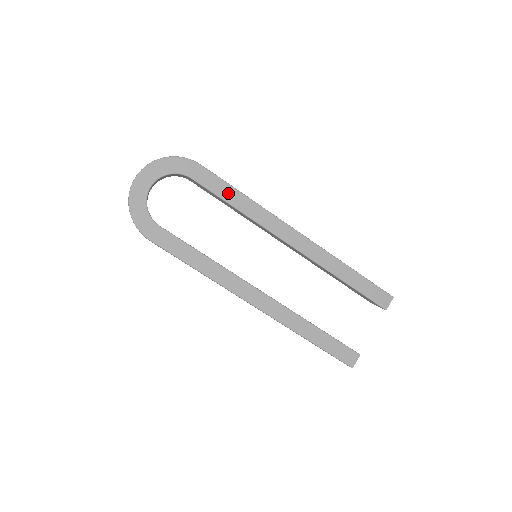
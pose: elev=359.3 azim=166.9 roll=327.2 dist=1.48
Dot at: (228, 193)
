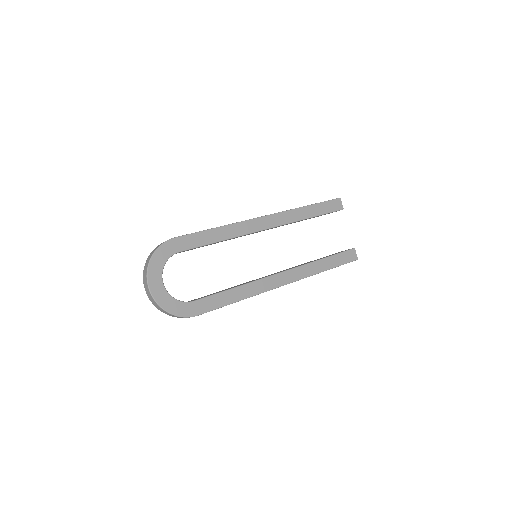
Dot at: (207, 237)
